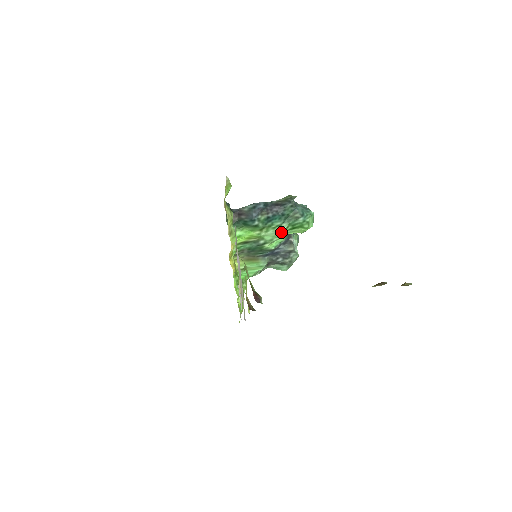
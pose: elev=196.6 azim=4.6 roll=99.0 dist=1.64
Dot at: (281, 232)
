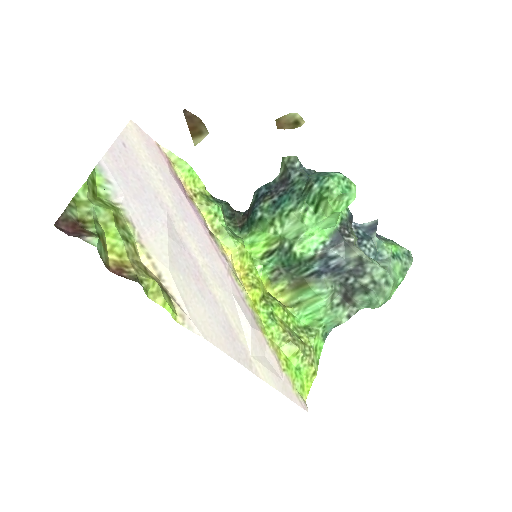
Dot at: (302, 220)
